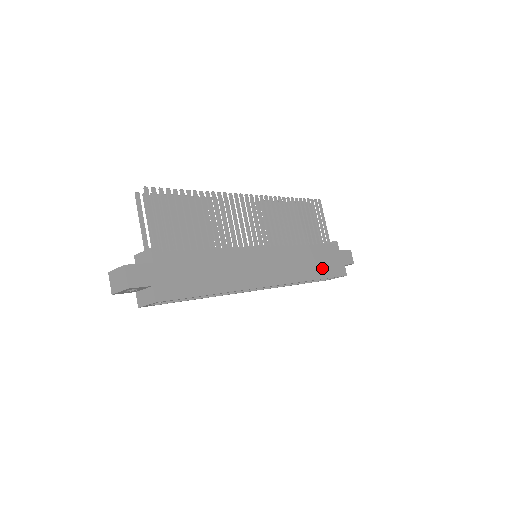
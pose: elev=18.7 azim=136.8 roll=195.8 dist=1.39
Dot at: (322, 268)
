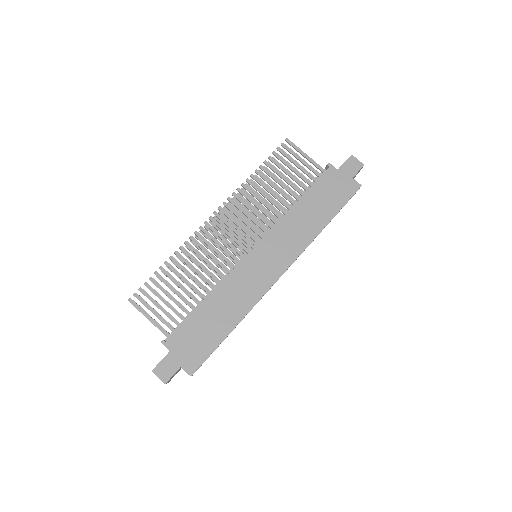
Dot at: (326, 208)
